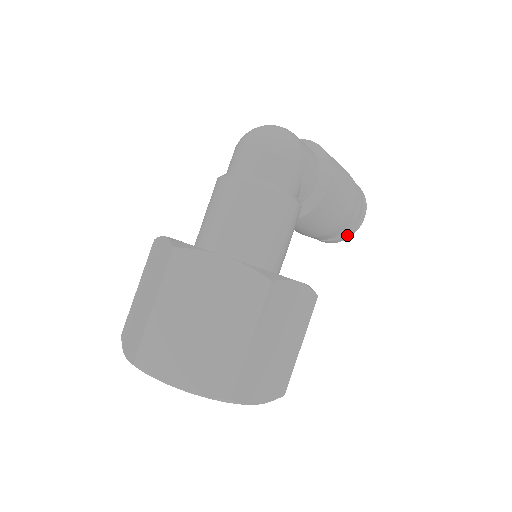
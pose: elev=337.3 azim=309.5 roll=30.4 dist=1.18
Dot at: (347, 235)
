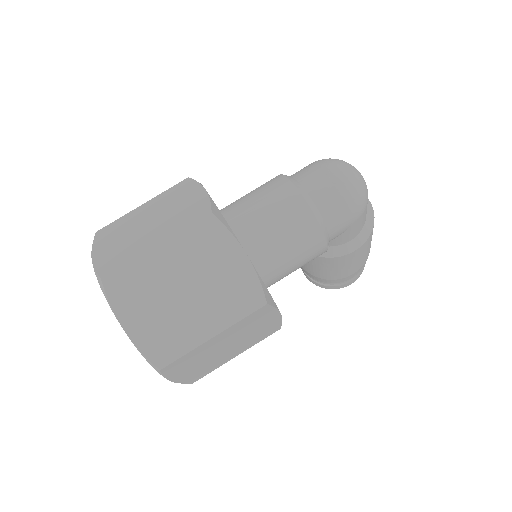
Dot at: (328, 286)
